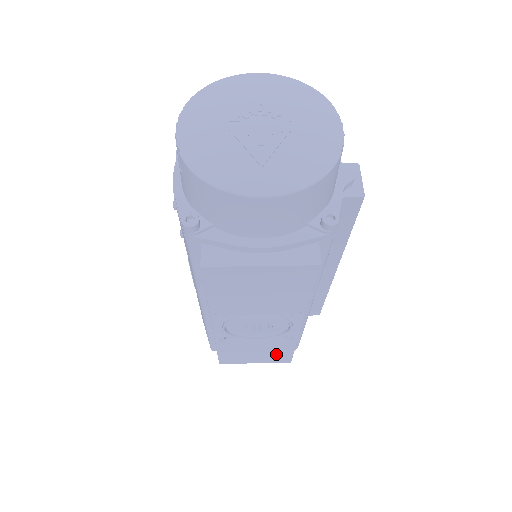
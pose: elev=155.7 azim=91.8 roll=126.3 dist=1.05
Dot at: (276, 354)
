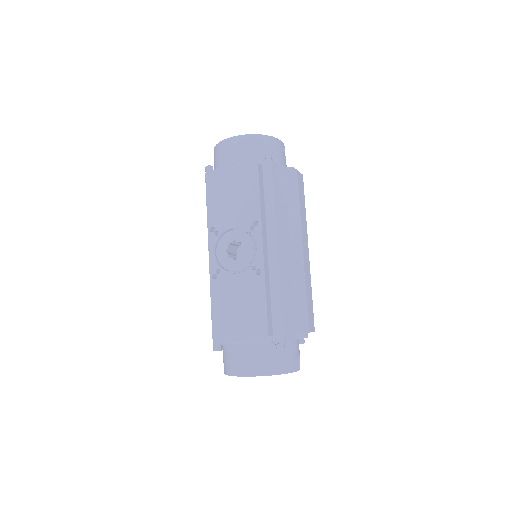
Dot at: (253, 312)
